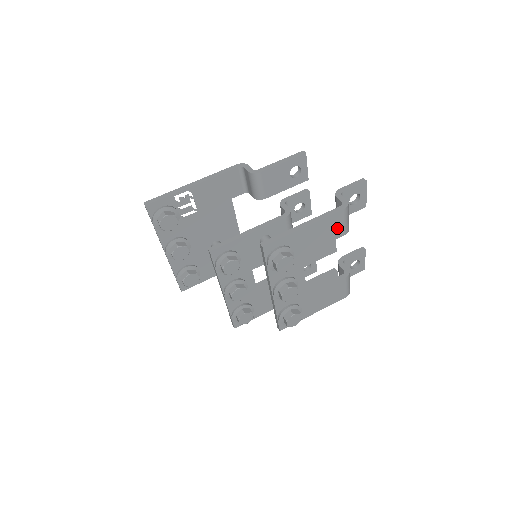
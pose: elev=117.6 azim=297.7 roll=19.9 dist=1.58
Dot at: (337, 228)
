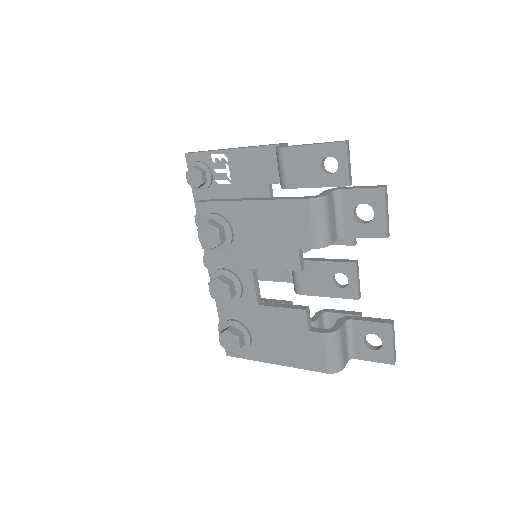
Dot at: (299, 228)
